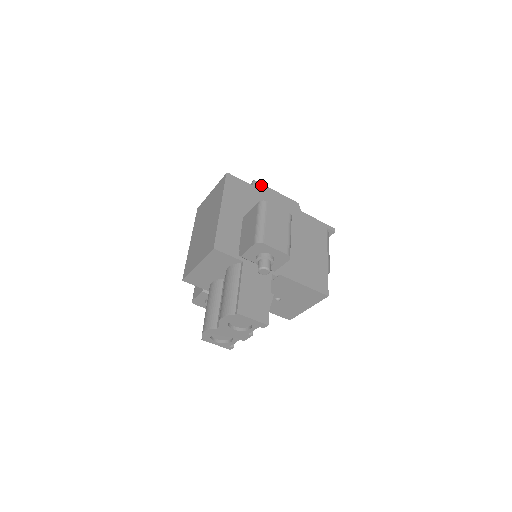
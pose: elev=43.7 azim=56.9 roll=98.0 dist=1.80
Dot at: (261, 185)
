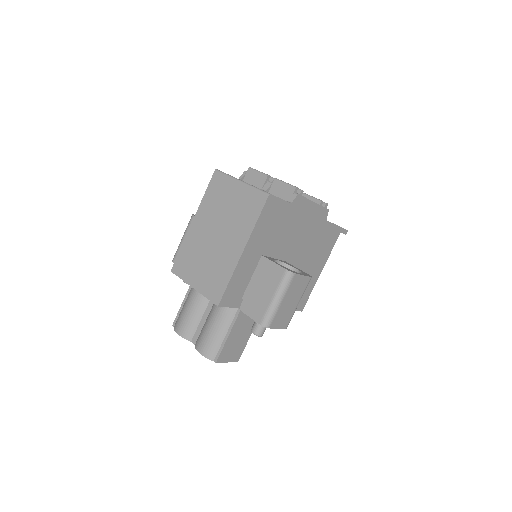
Dot at: (301, 199)
